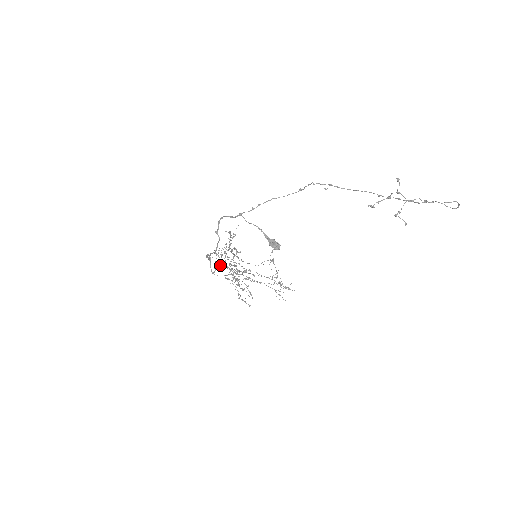
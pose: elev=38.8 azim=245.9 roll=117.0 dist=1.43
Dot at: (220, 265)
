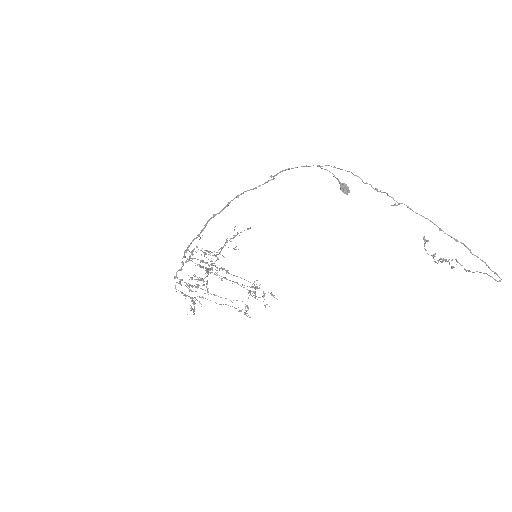
Dot at: (192, 259)
